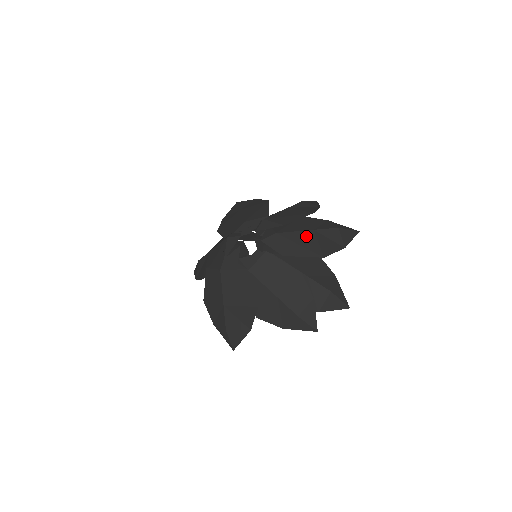
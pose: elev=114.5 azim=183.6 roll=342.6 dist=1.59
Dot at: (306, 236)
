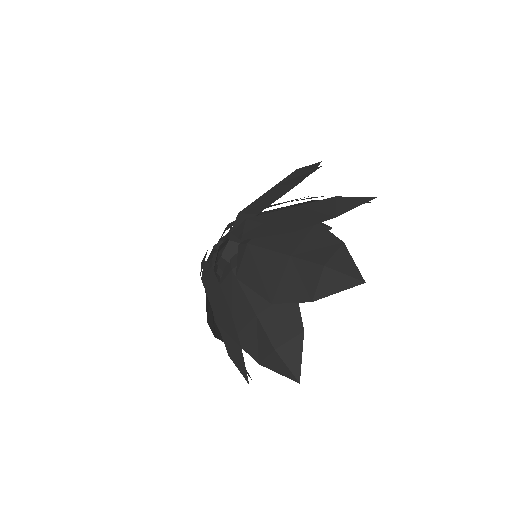
Dot at: (274, 262)
